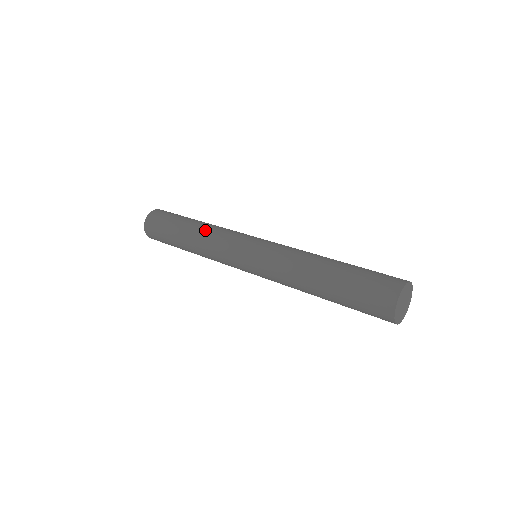
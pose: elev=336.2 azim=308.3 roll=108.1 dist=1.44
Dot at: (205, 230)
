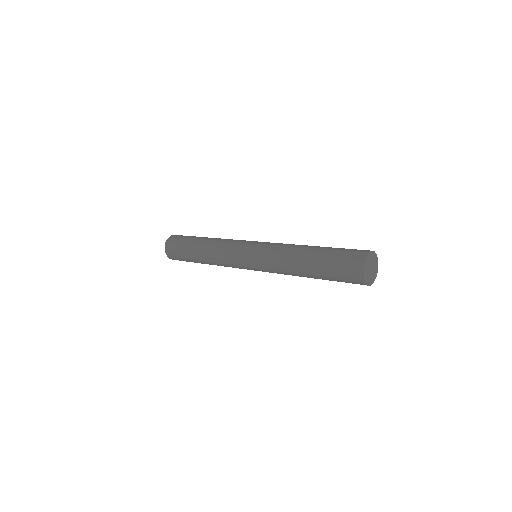
Dot at: (212, 244)
